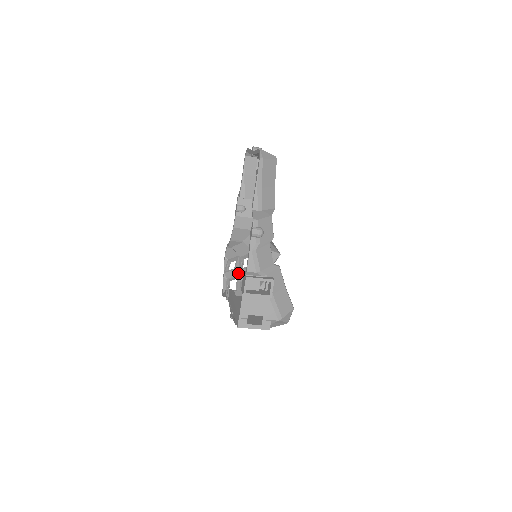
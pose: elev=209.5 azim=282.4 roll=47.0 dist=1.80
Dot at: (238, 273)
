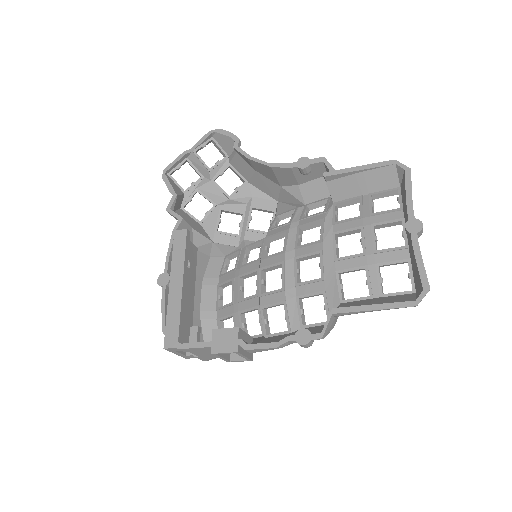
Dot at: (207, 177)
